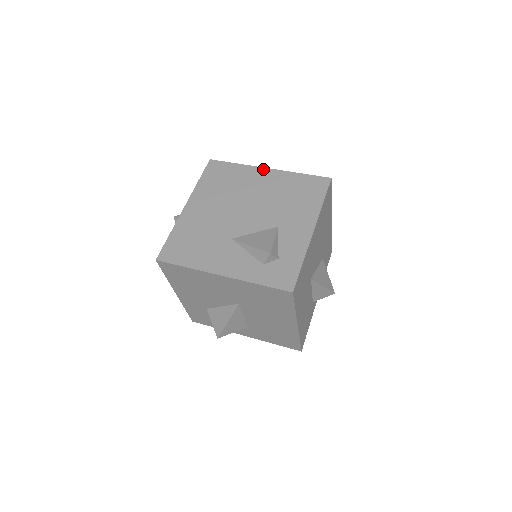
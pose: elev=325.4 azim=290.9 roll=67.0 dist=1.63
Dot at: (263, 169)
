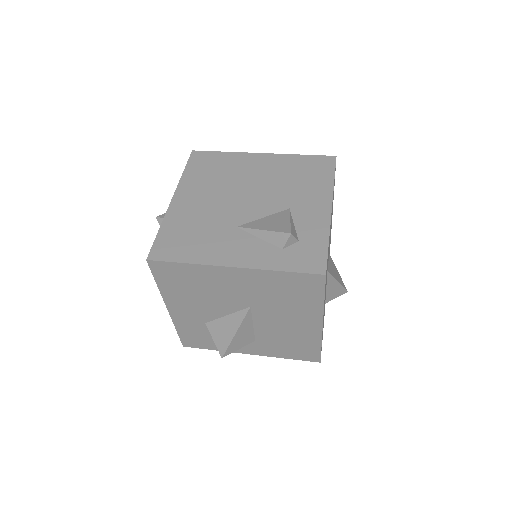
Dot at: (257, 154)
